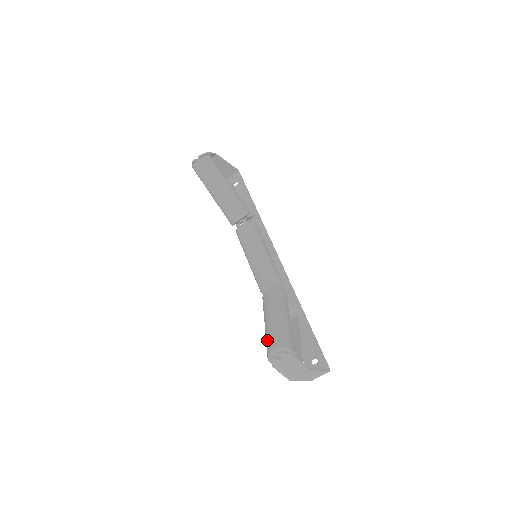
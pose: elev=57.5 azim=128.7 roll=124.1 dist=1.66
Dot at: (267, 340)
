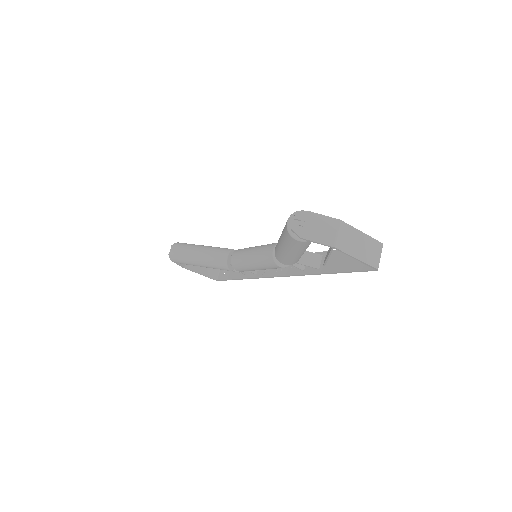
Dot at: (284, 235)
